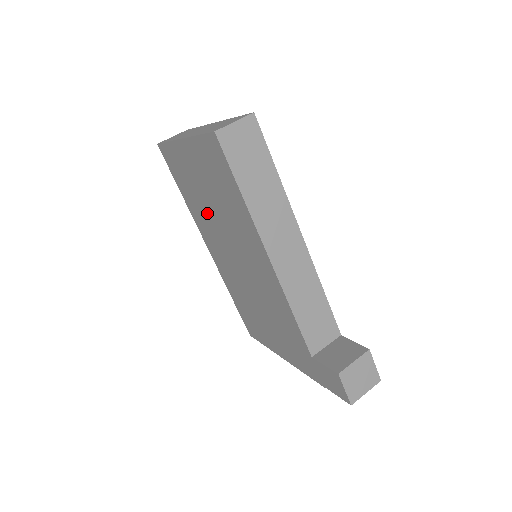
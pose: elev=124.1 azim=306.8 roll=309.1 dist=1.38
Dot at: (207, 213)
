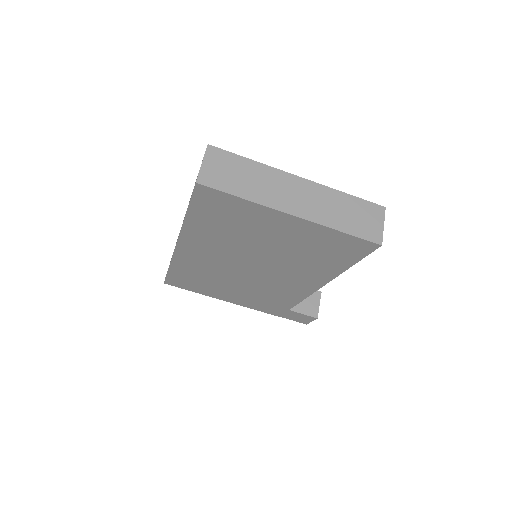
Dot at: (240, 244)
